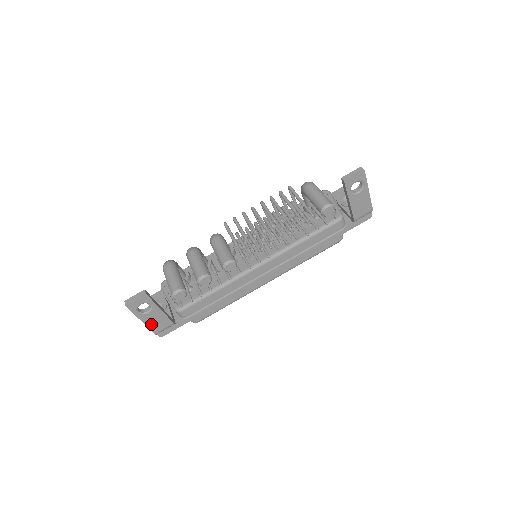
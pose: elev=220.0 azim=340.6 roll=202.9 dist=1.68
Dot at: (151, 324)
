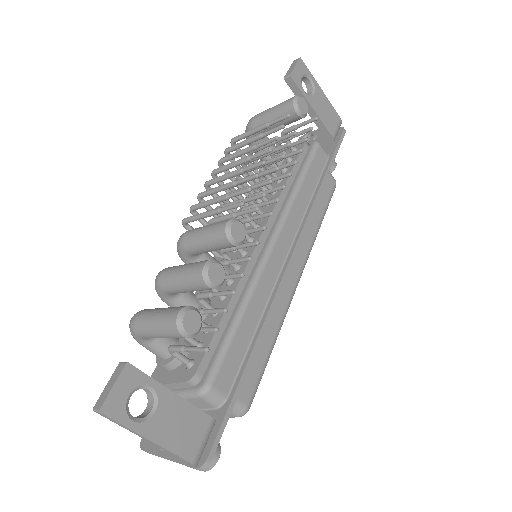
Dot at: (173, 441)
